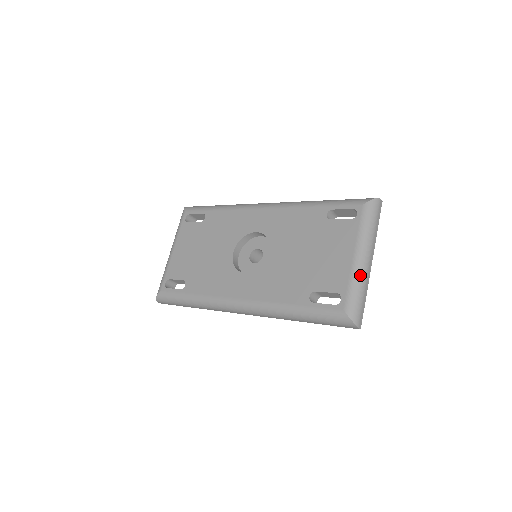
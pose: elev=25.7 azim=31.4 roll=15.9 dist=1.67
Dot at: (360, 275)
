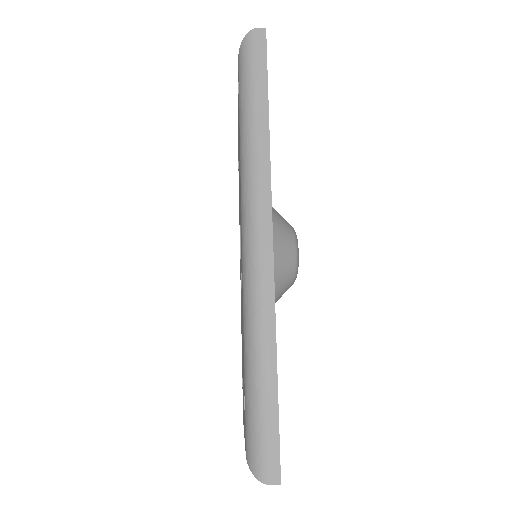
Dot at: occluded
